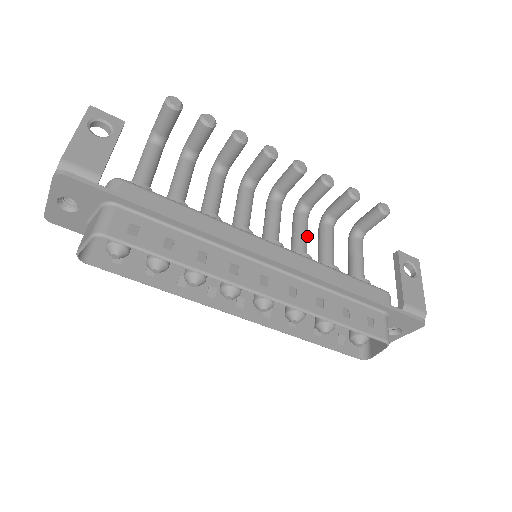
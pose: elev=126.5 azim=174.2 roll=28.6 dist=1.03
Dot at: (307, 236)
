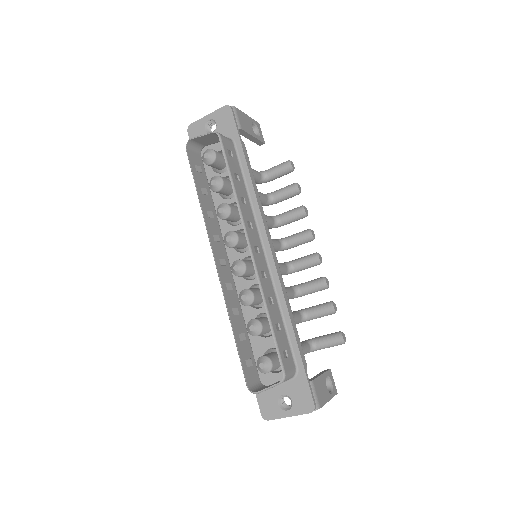
Dot at: occluded
